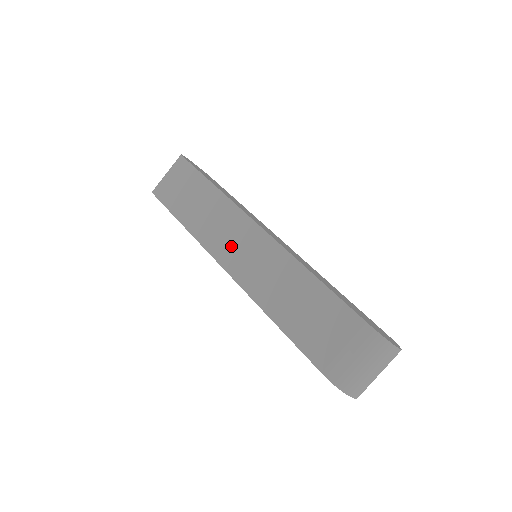
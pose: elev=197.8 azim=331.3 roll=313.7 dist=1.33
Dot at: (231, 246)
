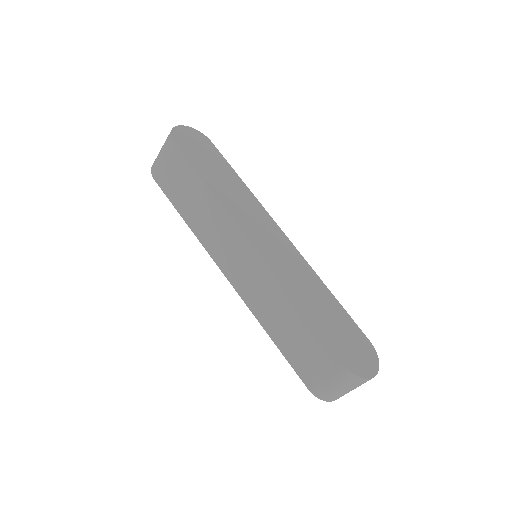
Dot at: (229, 257)
